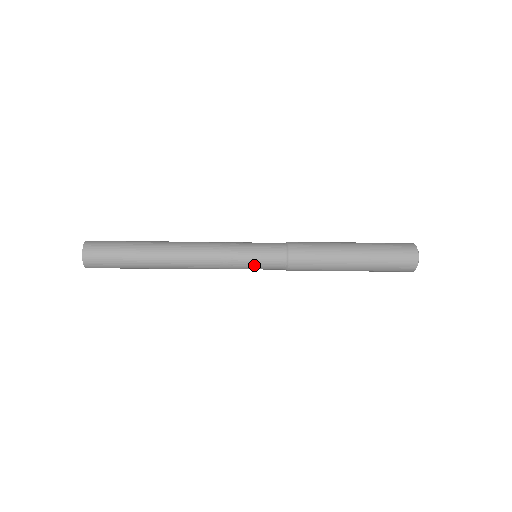
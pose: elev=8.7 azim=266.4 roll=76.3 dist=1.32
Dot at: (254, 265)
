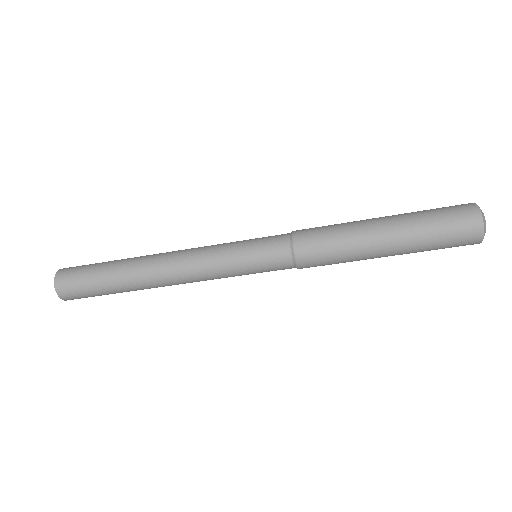
Dot at: (252, 268)
